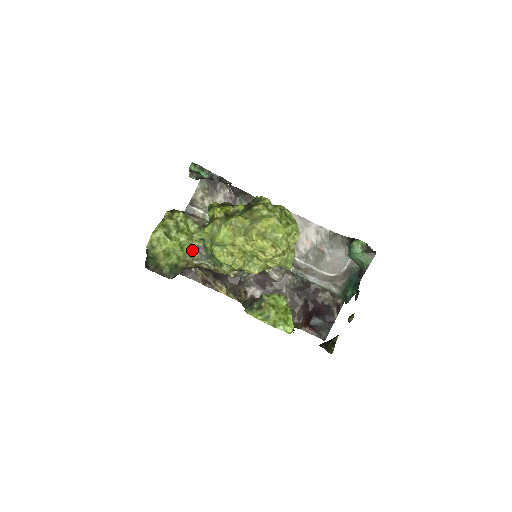
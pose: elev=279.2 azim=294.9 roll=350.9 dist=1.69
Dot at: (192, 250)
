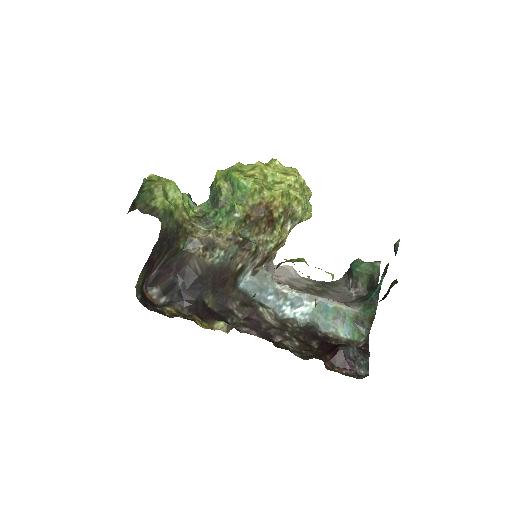
Dot at: (189, 215)
